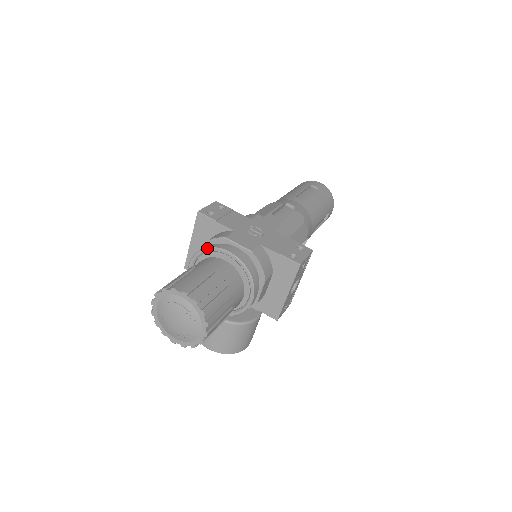
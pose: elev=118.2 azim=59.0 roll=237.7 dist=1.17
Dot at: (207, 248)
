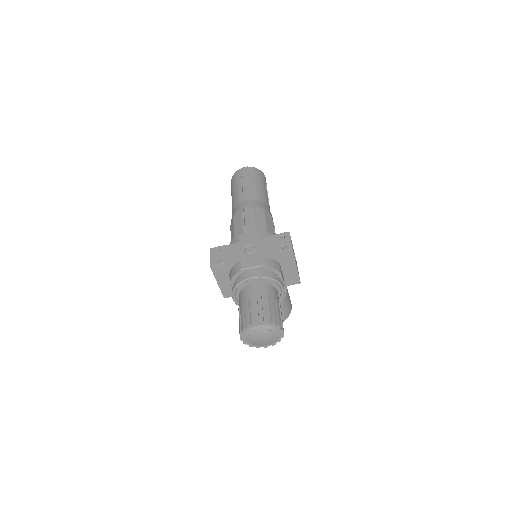
Dot at: (238, 285)
